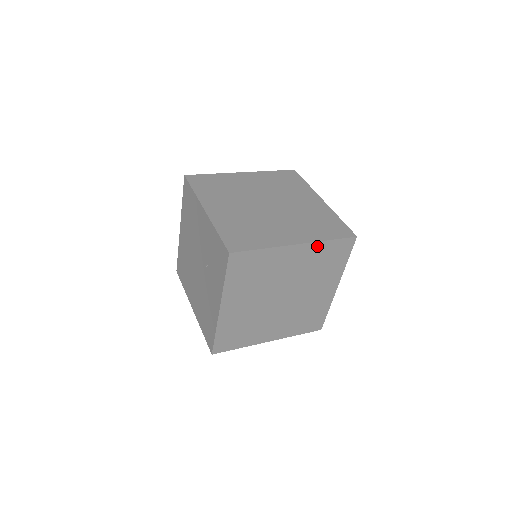
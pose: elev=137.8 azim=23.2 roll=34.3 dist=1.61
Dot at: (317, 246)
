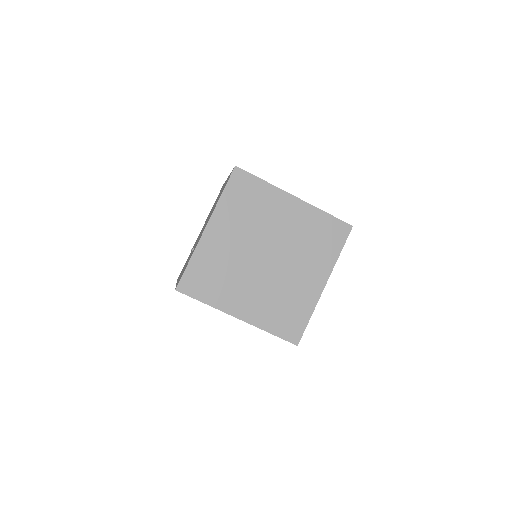
Dot at: (258, 327)
